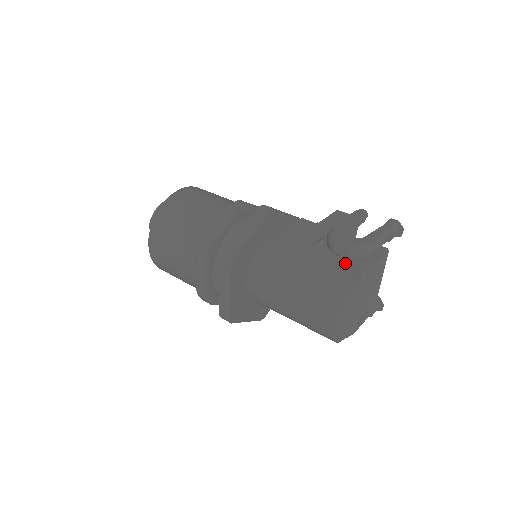
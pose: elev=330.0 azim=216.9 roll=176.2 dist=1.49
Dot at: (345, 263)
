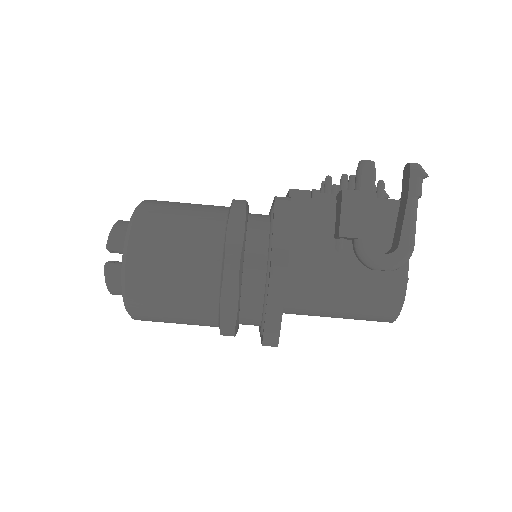
Dot at: occluded
